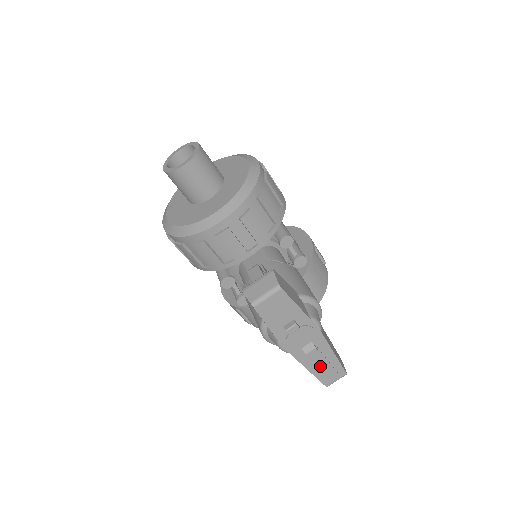
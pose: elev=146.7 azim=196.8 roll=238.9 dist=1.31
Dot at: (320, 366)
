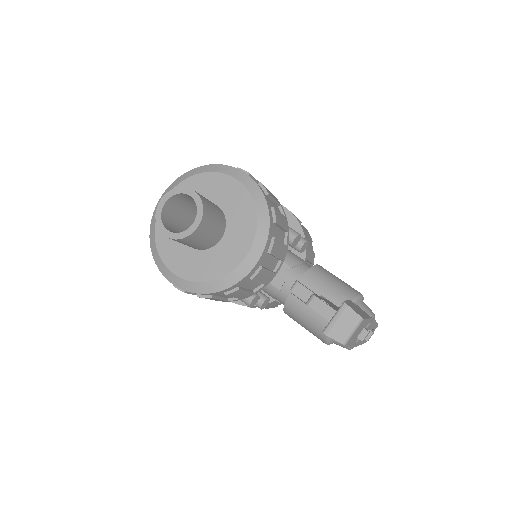
Dot at: occluded
